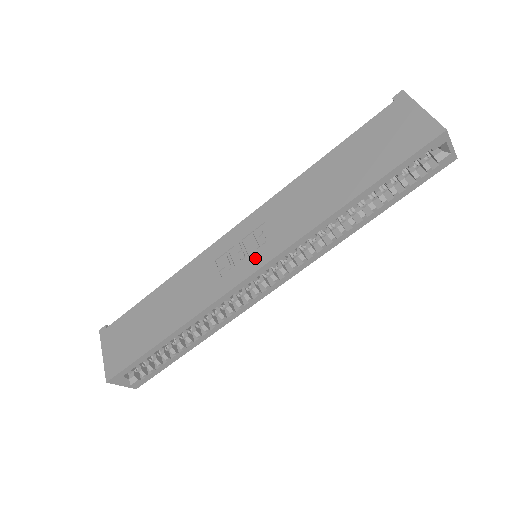
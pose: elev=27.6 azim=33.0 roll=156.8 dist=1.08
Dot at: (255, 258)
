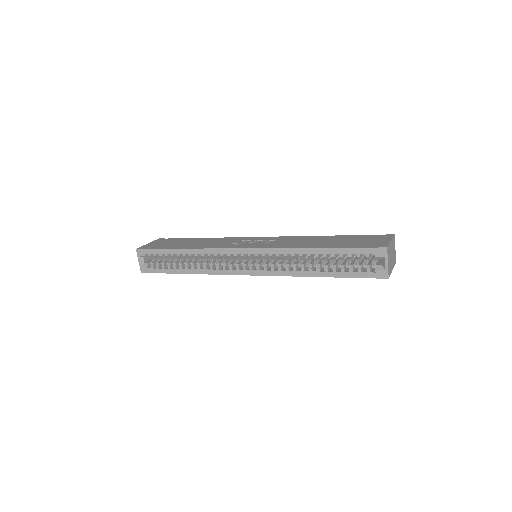
Dot at: (252, 245)
